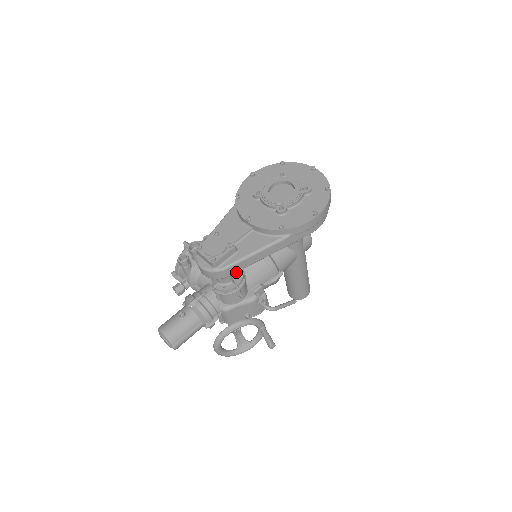
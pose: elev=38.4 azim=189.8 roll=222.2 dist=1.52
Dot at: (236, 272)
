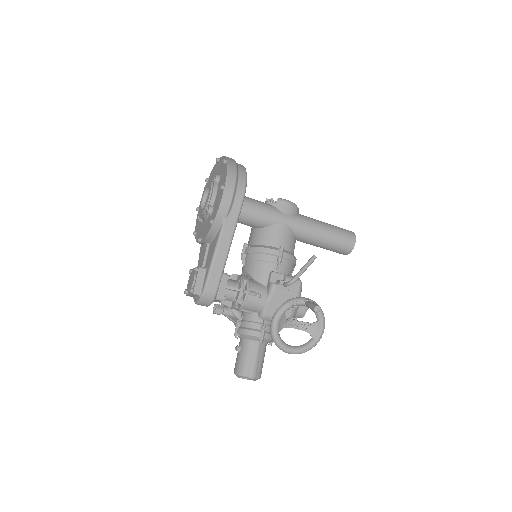
Dot at: (236, 282)
